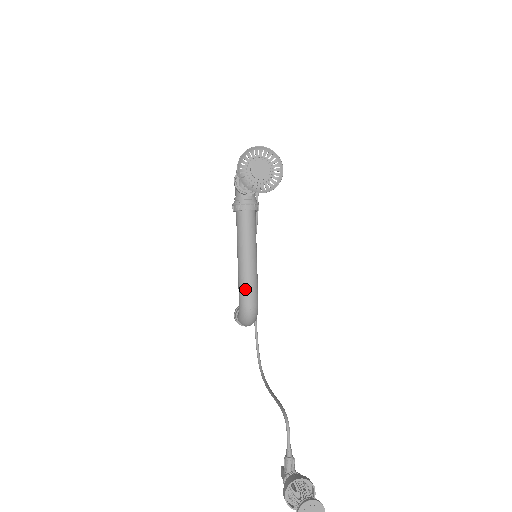
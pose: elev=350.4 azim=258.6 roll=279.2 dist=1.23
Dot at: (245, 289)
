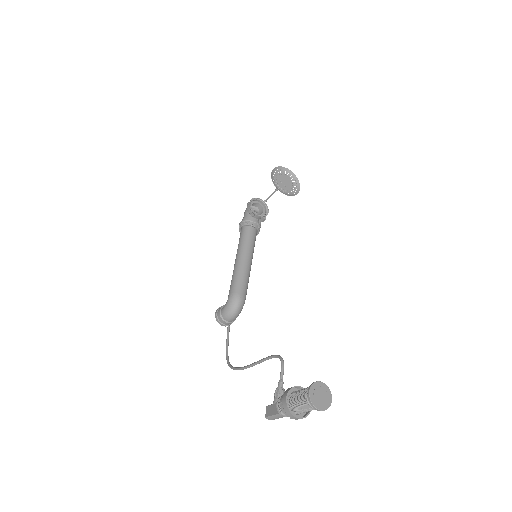
Dot at: (239, 281)
